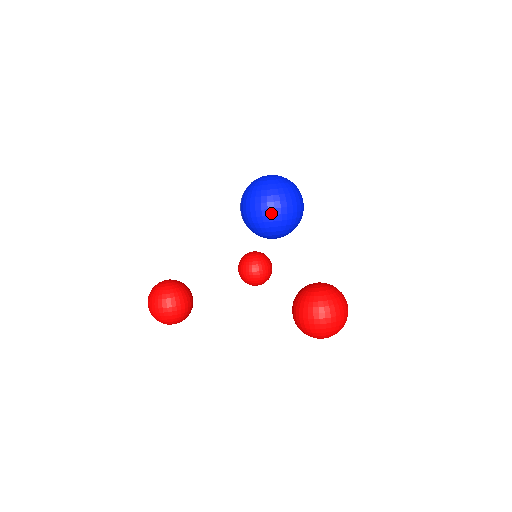
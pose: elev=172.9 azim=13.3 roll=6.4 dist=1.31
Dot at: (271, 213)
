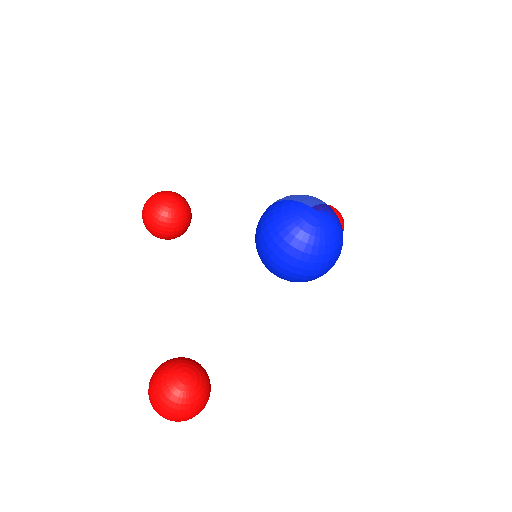
Dot at: (265, 257)
